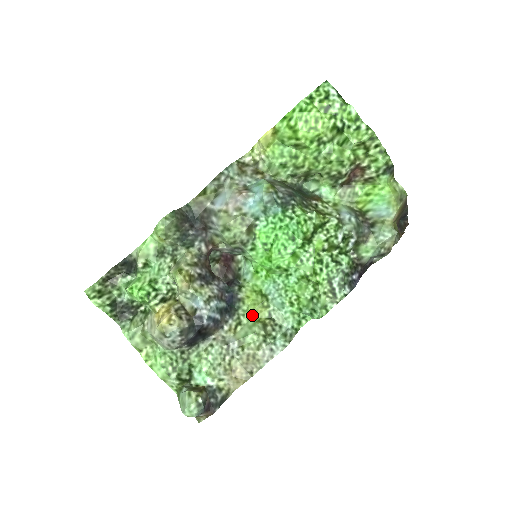
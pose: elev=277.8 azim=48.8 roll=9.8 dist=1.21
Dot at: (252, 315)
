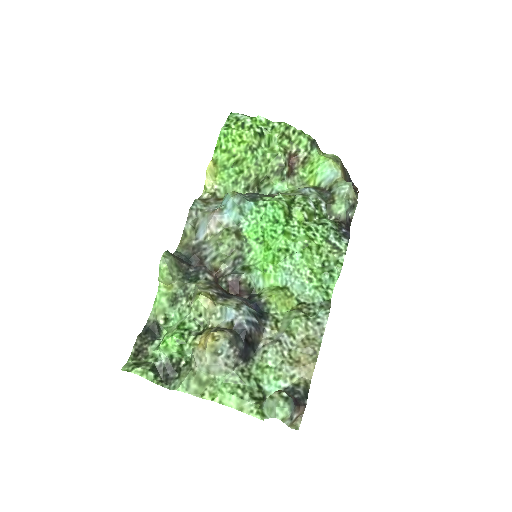
Dot at: (283, 310)
